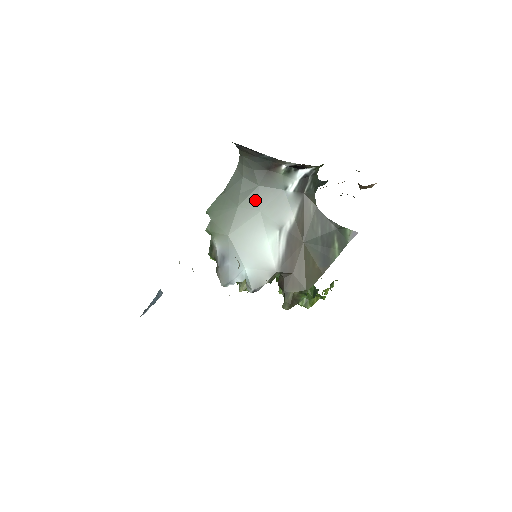
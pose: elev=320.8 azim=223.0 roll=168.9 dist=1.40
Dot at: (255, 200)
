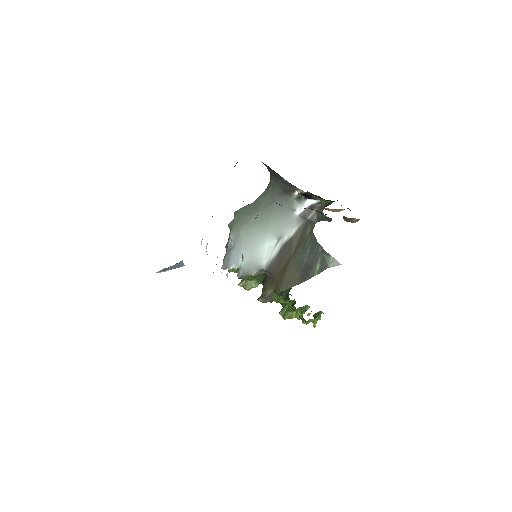
Dot at: (269, 212)
